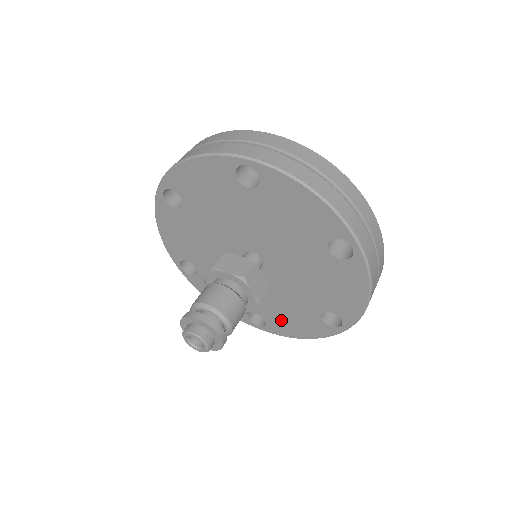
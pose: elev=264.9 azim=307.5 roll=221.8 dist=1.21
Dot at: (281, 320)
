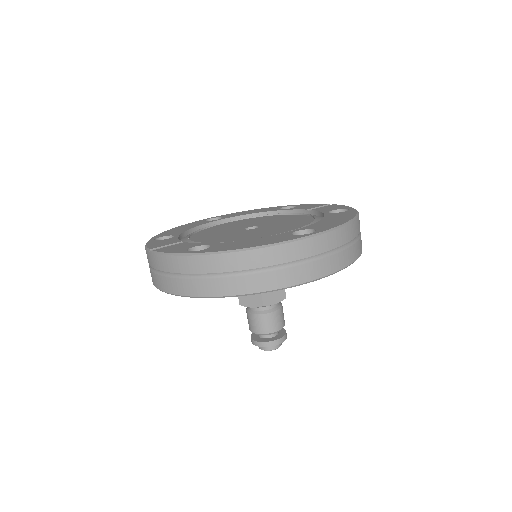
Dot at: occluded
